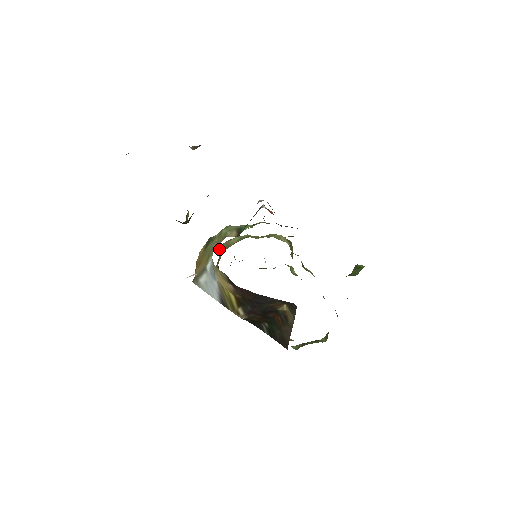
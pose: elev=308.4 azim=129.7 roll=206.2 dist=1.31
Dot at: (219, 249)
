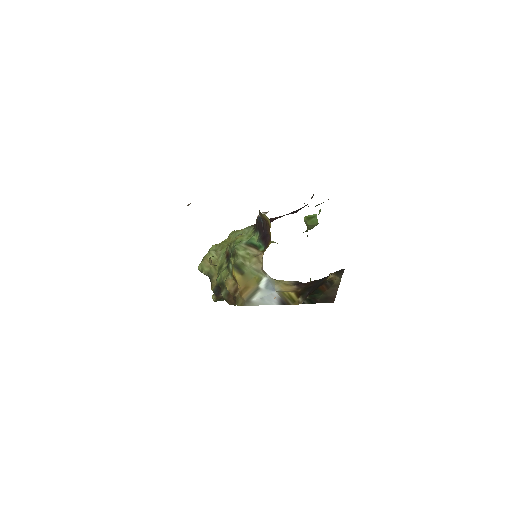
Dot at: (204, 270)
